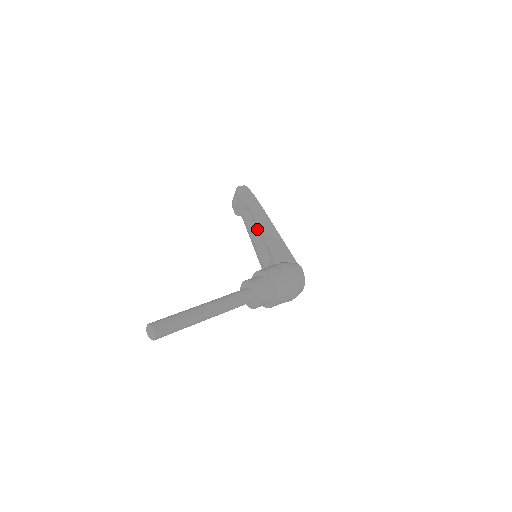
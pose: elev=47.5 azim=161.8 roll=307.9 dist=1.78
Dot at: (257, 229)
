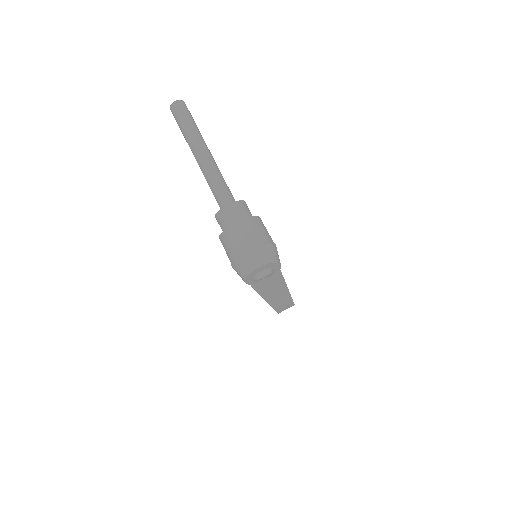
Dot at: occluded
